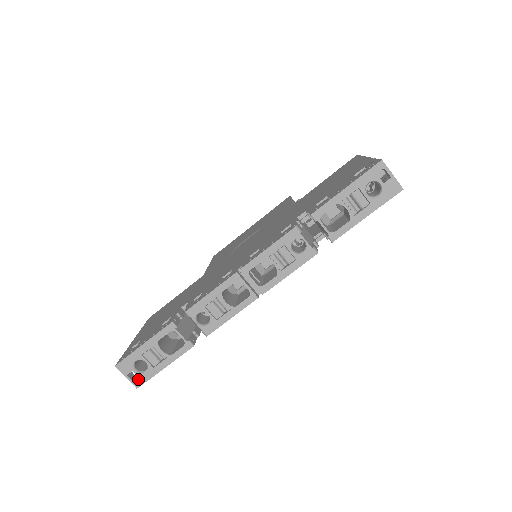
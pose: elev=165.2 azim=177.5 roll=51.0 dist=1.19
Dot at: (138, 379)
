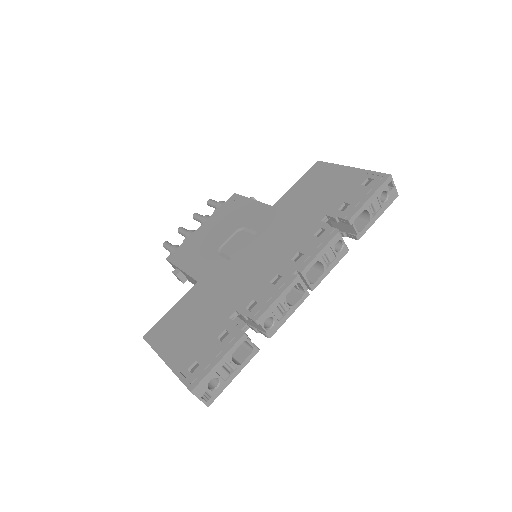
Dot at: (210, 397)
